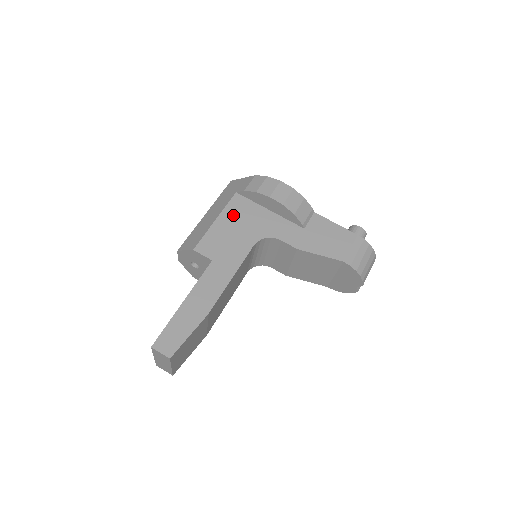
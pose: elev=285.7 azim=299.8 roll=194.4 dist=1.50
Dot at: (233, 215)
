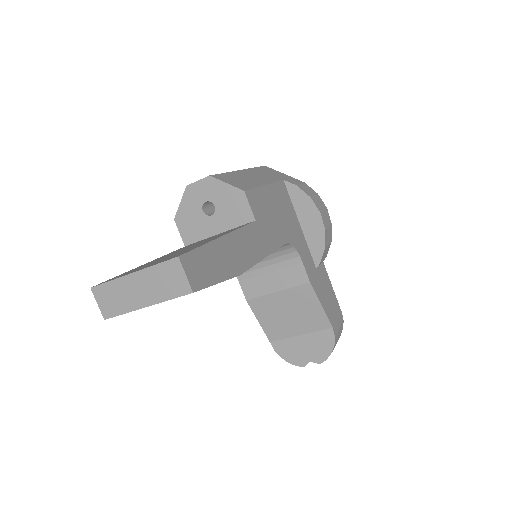
Dot at: (278, 197)
